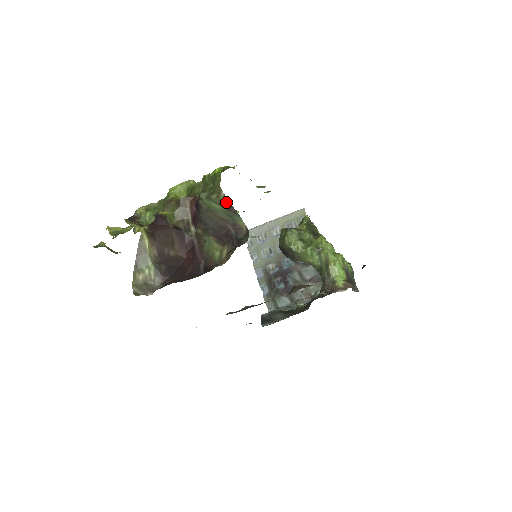
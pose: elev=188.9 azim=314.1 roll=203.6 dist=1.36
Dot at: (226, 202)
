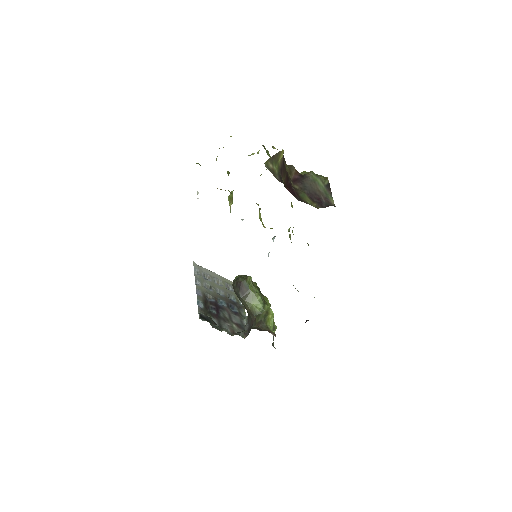
Dot at: (328, 185)
